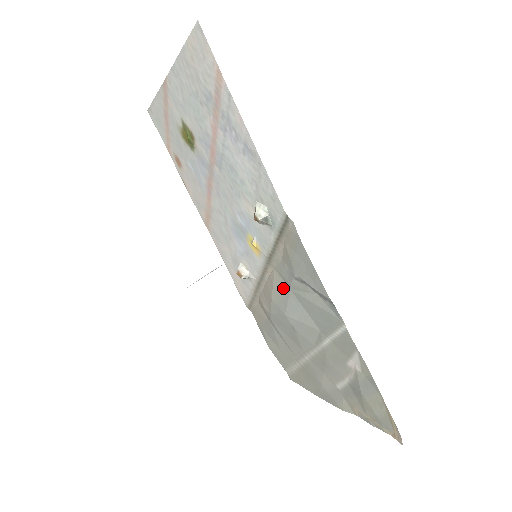
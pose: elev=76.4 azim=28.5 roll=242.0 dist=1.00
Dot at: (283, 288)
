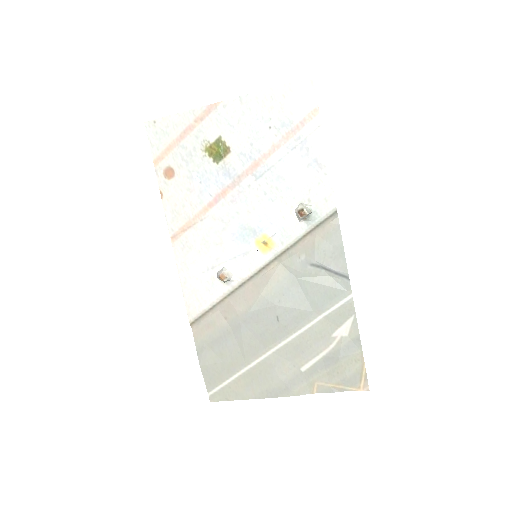
Dot at: (285, 279)
